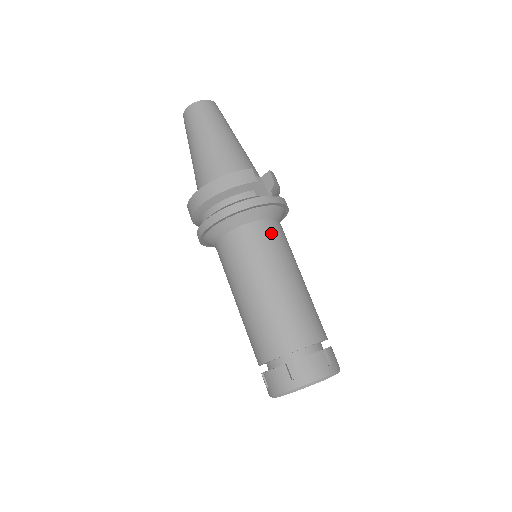
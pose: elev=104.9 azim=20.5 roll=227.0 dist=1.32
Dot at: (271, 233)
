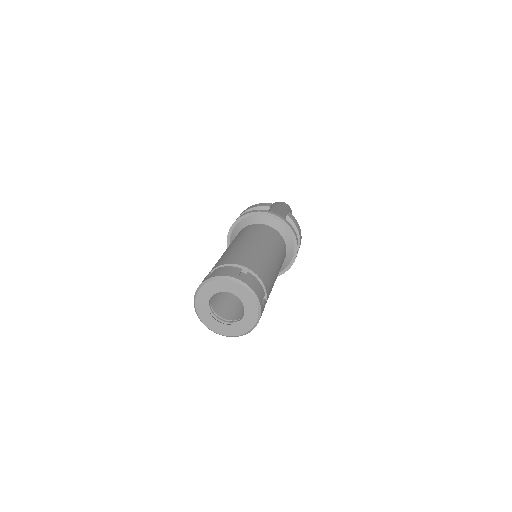
Dot at: (263, 229)
